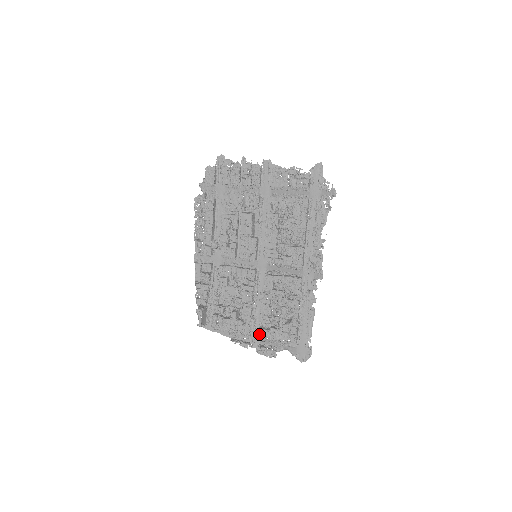
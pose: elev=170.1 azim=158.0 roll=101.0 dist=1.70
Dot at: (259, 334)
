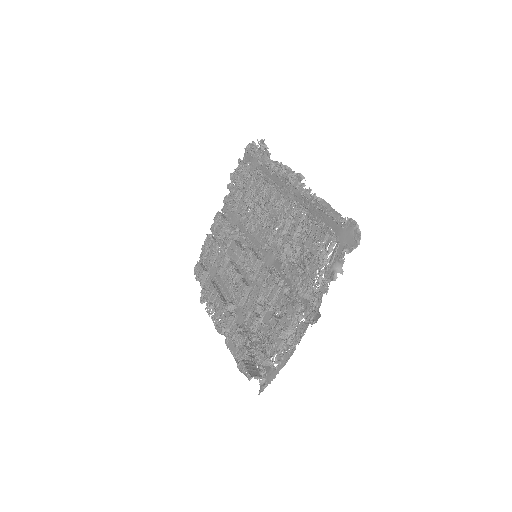
Dot at: (299, 292)
